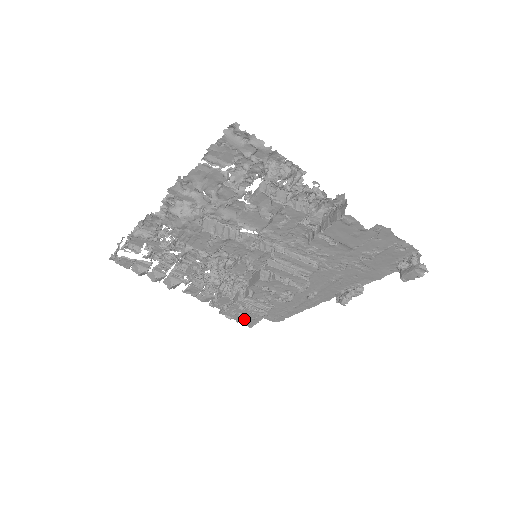
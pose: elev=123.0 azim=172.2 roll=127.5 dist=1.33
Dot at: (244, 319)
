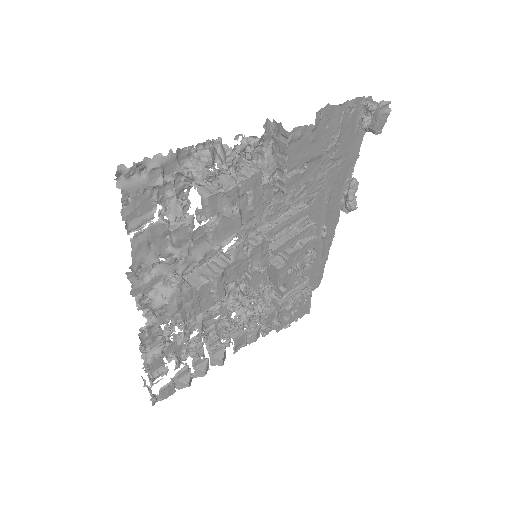
Dot at: (299, 313)
